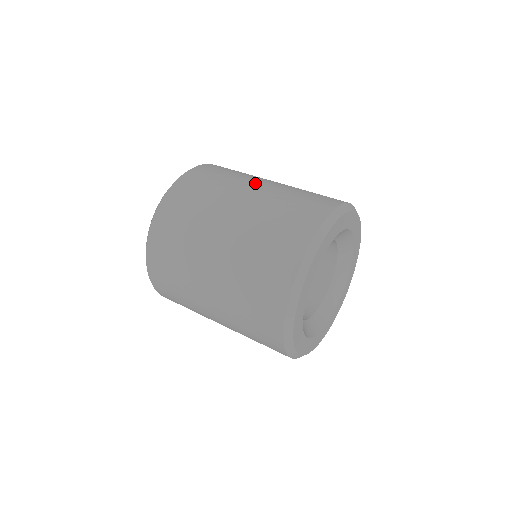
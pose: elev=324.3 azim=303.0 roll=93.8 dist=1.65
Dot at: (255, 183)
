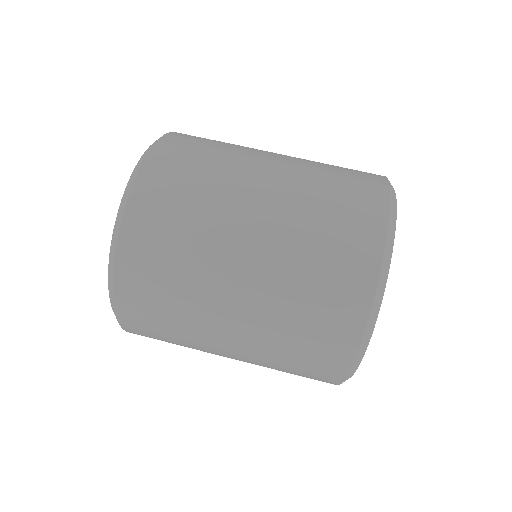
Dot at: (240, 230)
